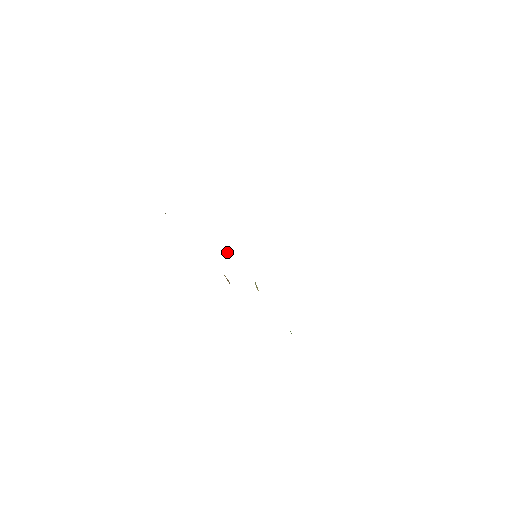
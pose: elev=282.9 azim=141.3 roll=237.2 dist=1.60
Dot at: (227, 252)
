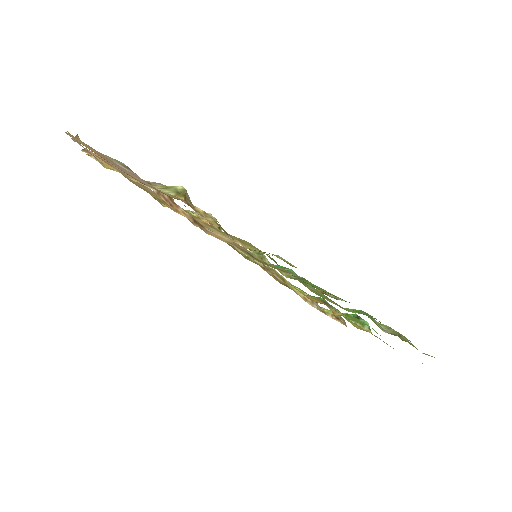
Dot at: (210, 214)
